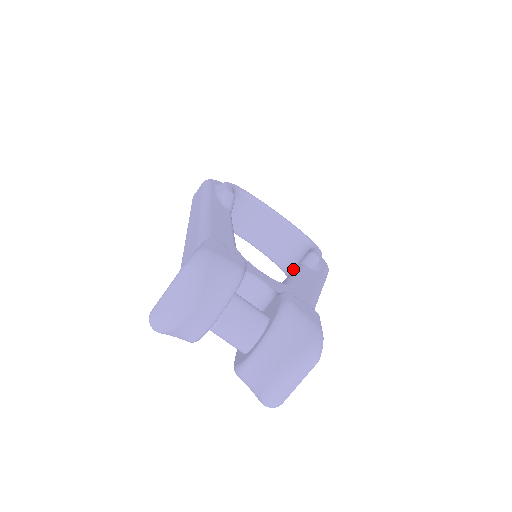
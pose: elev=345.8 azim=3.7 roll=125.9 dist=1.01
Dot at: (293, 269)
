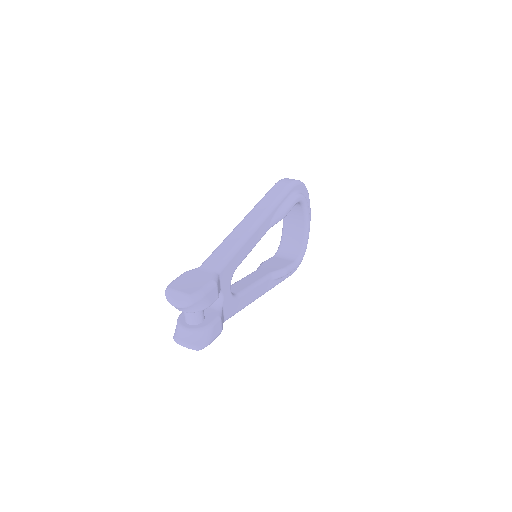
Dot at: (280, 255)
